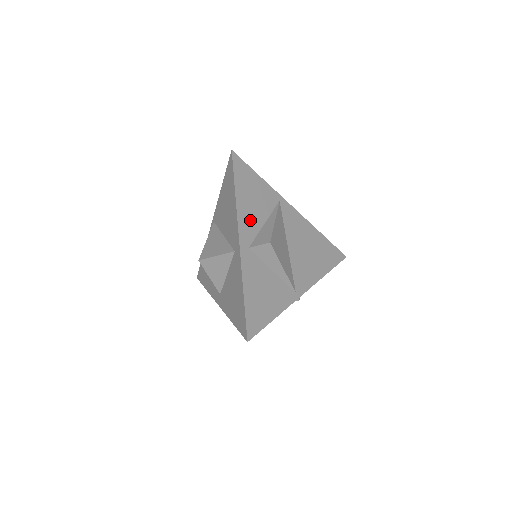
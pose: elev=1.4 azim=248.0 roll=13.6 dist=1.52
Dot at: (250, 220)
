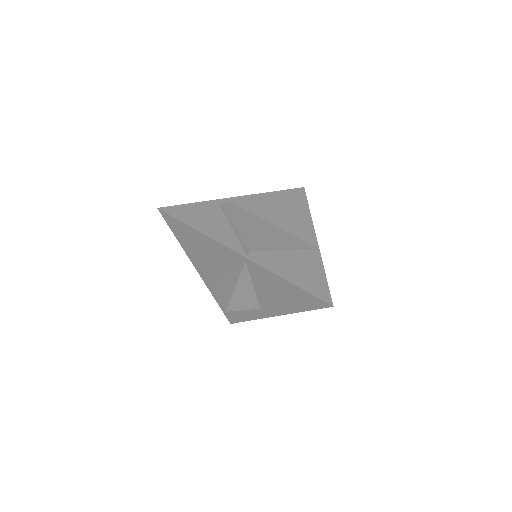
Dot at: occluded
